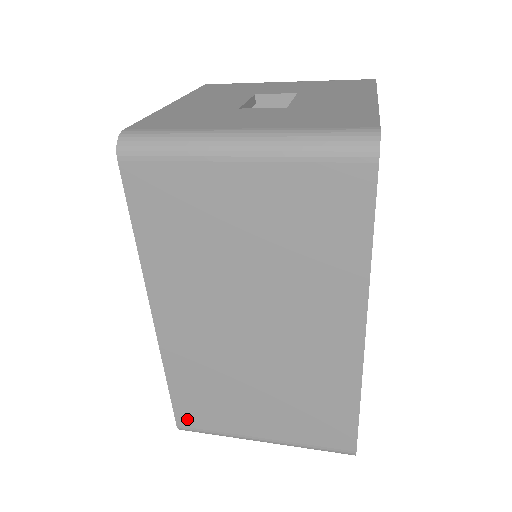
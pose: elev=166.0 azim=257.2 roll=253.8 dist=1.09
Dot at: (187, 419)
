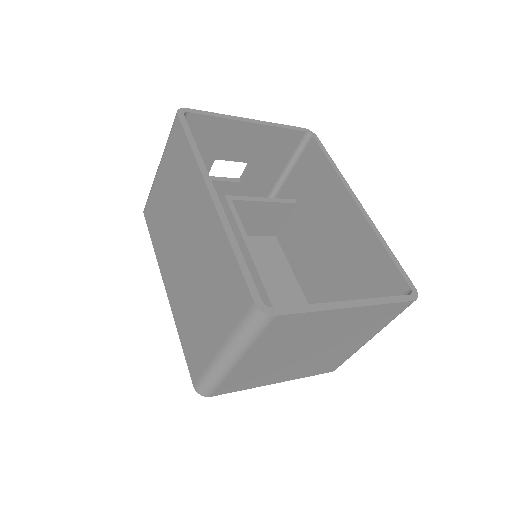
Dot at: (194, 371)
